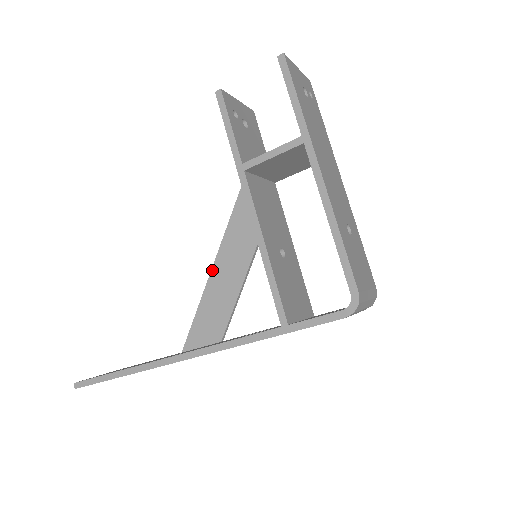
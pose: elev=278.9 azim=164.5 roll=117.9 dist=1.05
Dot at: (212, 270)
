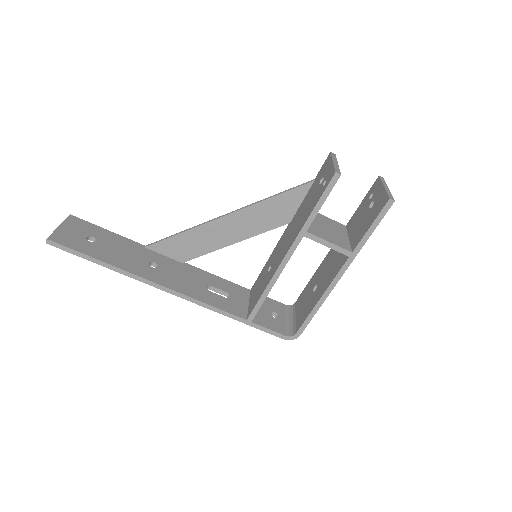
Dot at: (212, 222)
